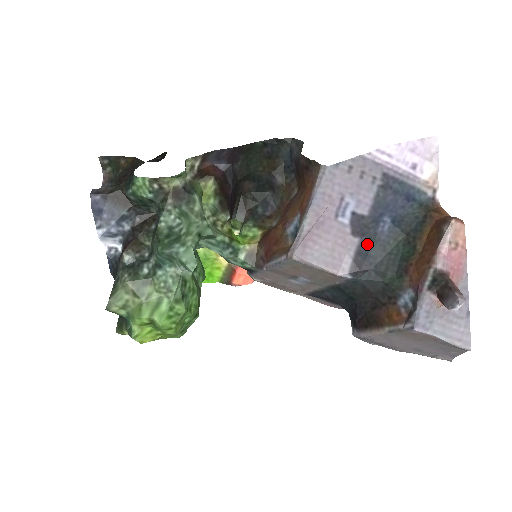
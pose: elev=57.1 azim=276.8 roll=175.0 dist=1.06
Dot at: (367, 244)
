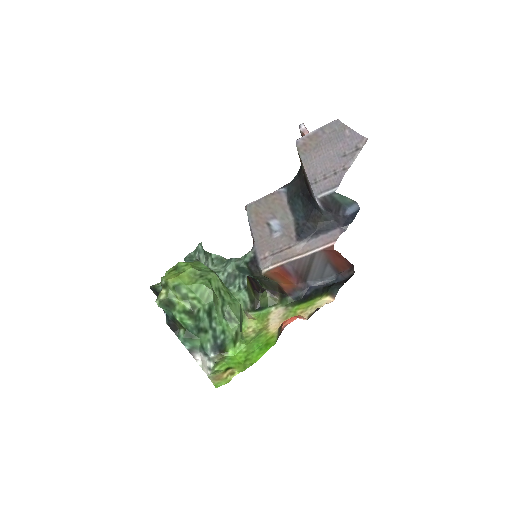
Dot at: occluded
